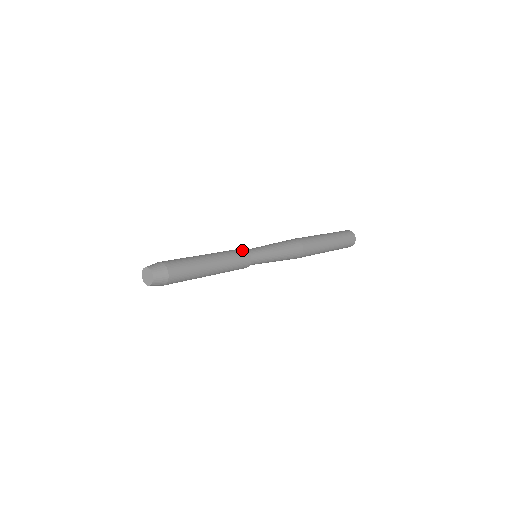
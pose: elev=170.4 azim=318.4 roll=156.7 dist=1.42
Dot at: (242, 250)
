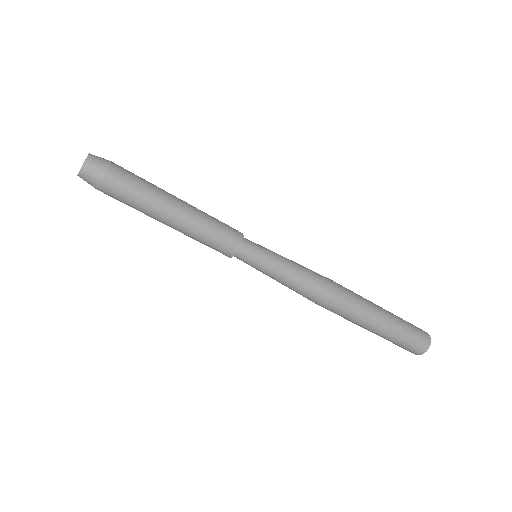
Dot at: occluded
